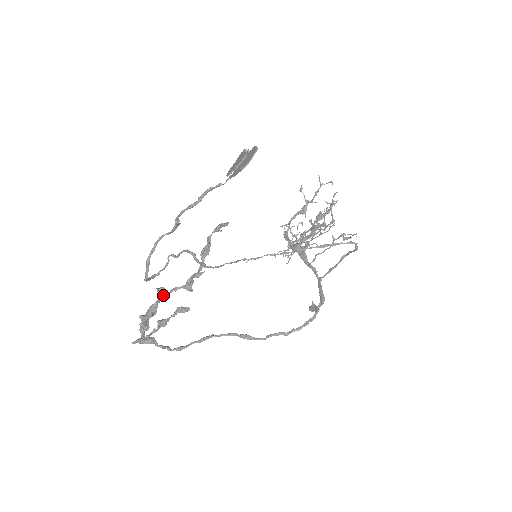
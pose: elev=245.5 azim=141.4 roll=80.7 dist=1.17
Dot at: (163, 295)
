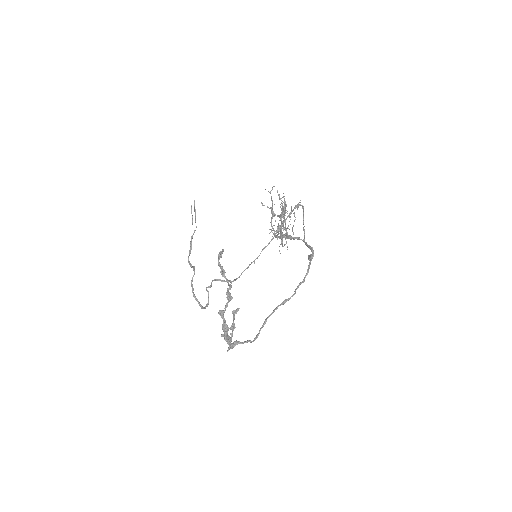
Dot at: (223, 314)
